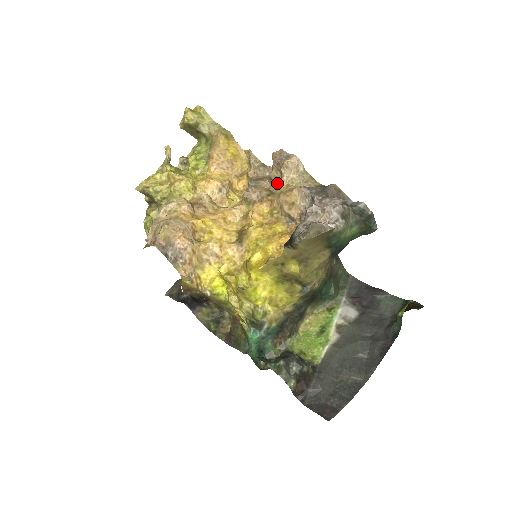
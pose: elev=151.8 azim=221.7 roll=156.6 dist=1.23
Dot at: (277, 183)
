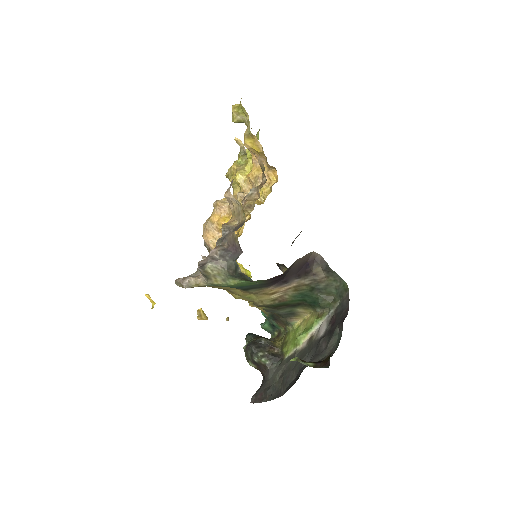
Dot at: occluded
